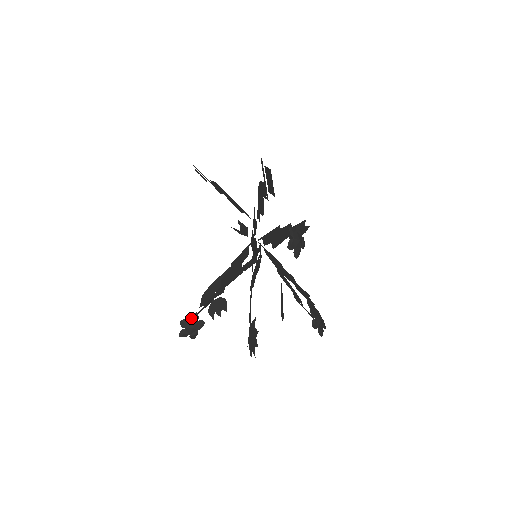
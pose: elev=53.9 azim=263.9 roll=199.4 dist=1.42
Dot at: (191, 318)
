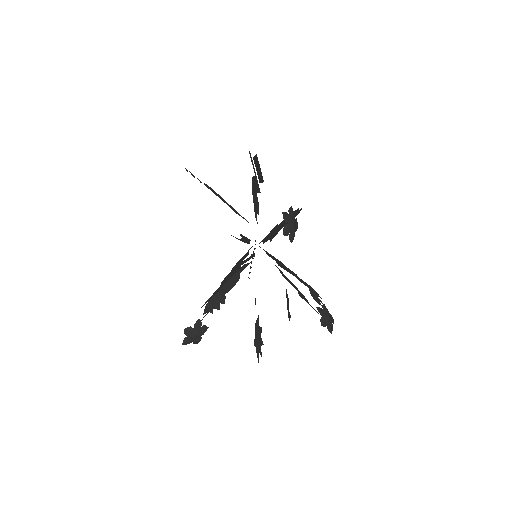
Dot at: (194, 325)
